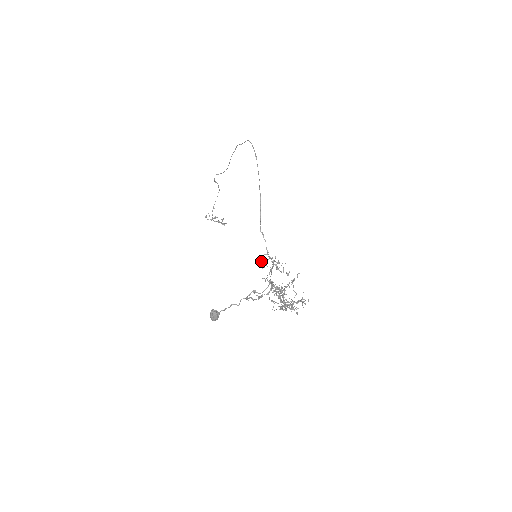
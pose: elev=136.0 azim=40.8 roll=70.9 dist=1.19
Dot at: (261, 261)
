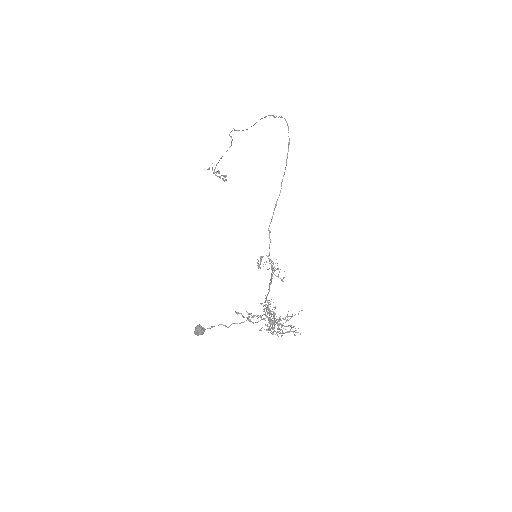
Dot at: occluded
